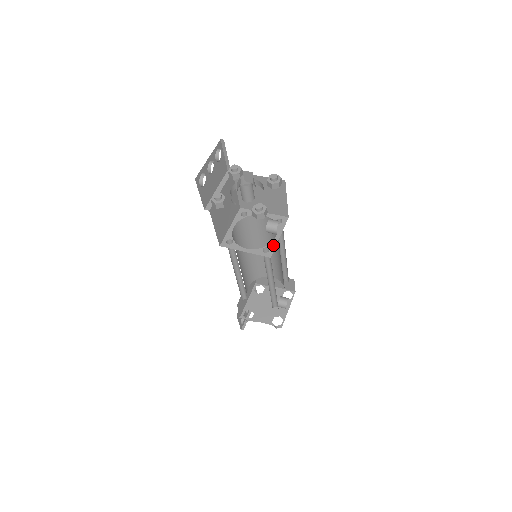
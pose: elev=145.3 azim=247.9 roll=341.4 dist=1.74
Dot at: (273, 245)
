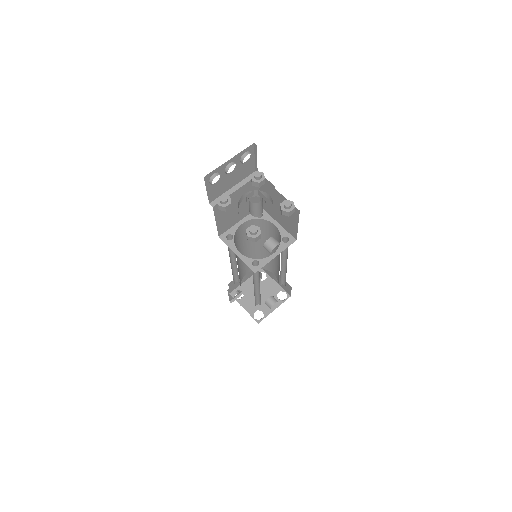
Dot at: (265, 262)
